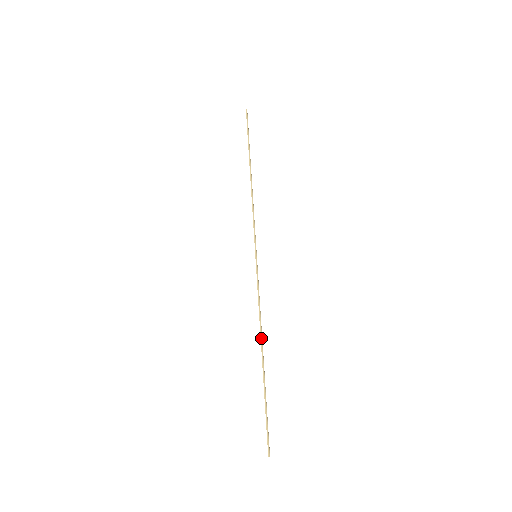
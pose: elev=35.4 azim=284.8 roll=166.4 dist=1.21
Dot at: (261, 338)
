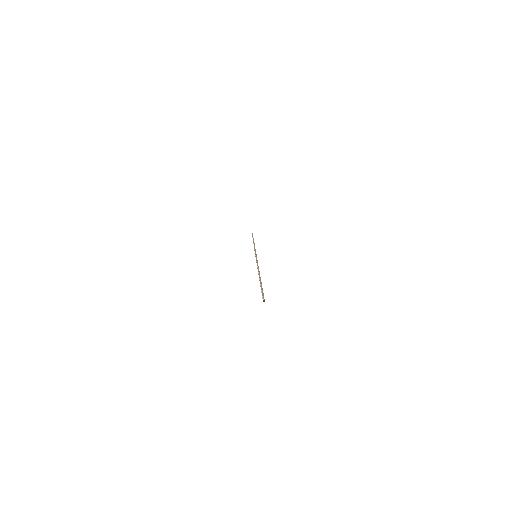
Dot at: (259, 271)
